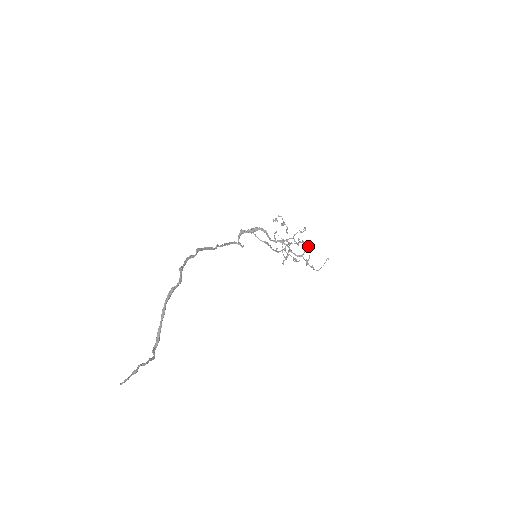
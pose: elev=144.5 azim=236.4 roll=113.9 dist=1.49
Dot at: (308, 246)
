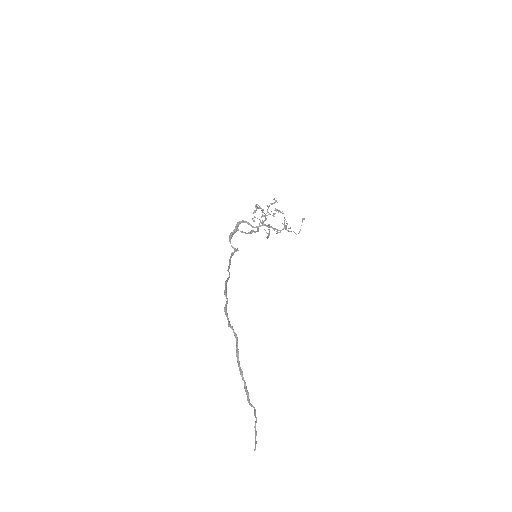
Dot at: occluded
